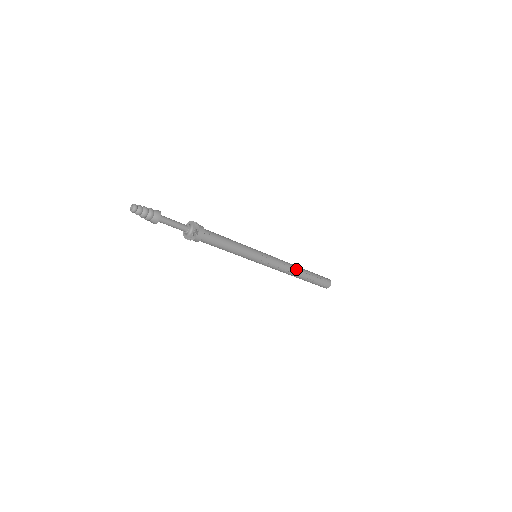
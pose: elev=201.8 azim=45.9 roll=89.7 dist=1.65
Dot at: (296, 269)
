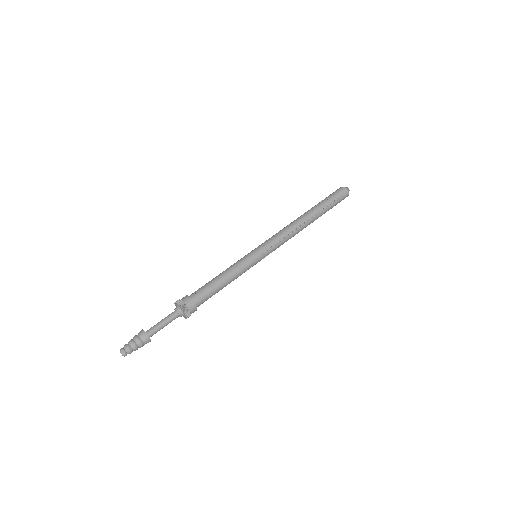
Dot at: (299, 220)
